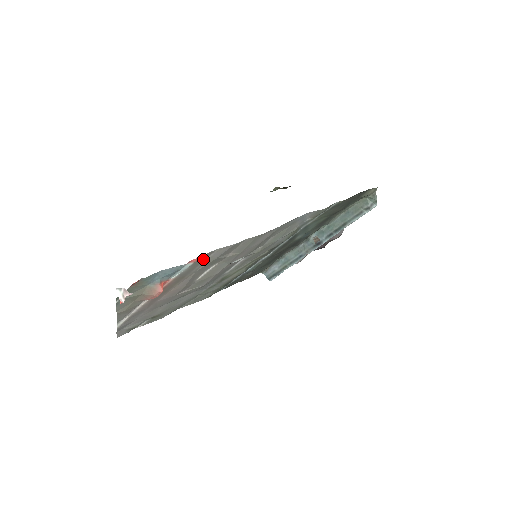
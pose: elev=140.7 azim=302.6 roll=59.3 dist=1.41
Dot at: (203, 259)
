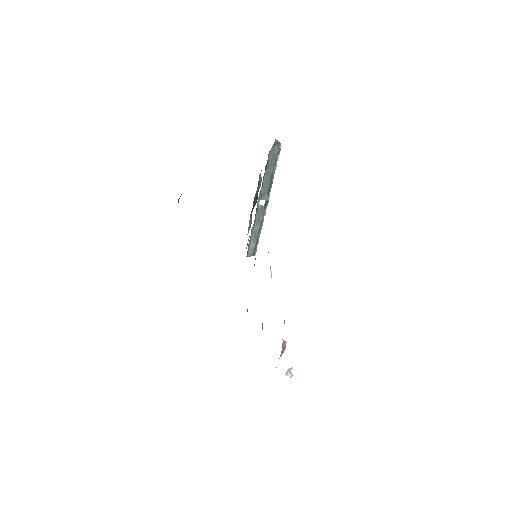
Dot at: occluded
